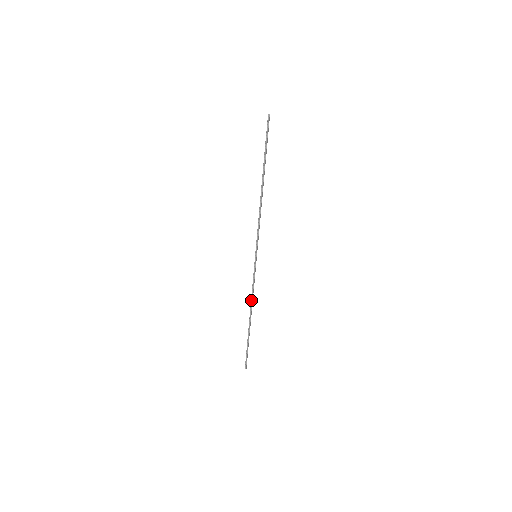
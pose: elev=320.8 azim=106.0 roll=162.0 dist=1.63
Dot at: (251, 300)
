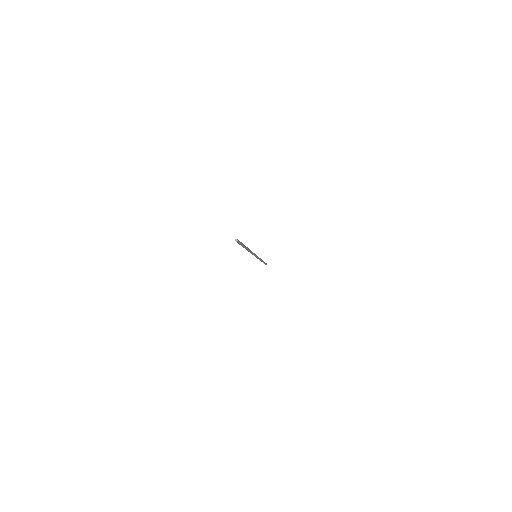
Dot at: occluded
